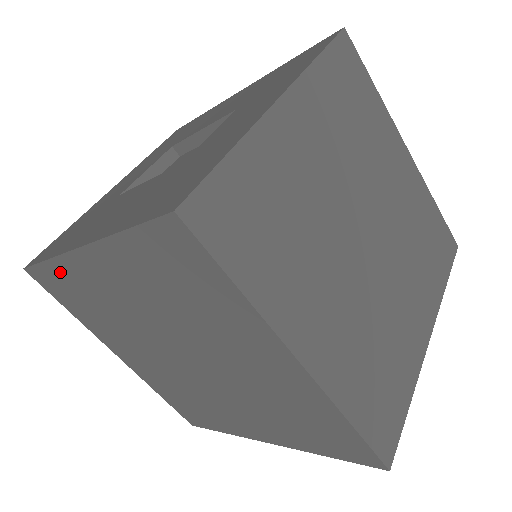
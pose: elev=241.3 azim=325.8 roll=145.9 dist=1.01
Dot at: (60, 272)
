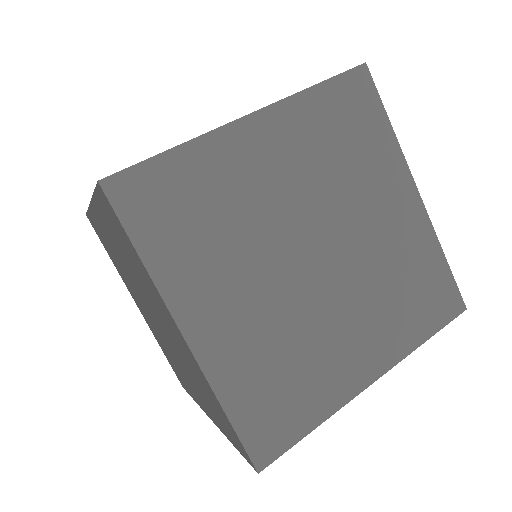
Dot at: (188, 163)
